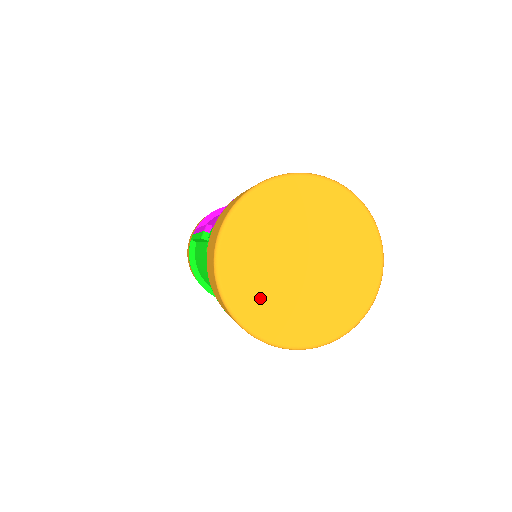
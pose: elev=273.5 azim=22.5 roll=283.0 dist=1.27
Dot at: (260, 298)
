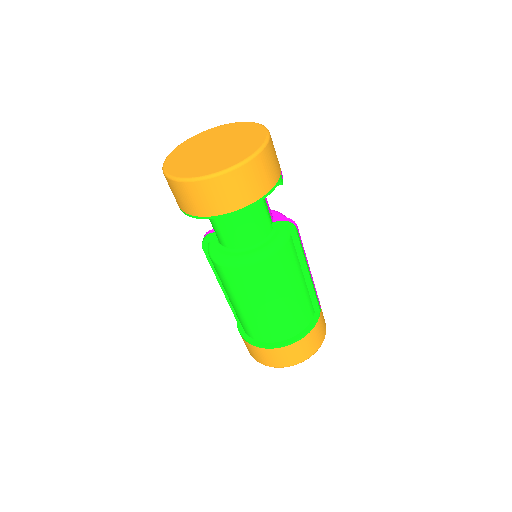
Dot at: (192, 167)
